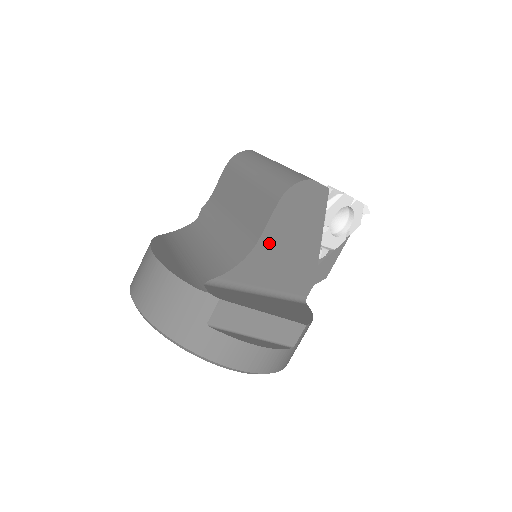
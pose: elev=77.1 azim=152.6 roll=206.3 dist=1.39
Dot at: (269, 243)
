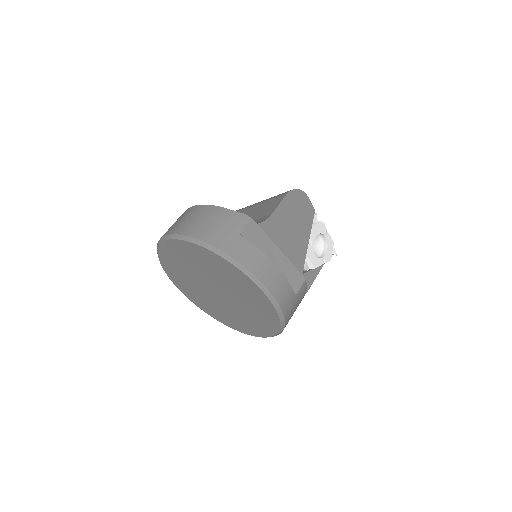
Dot at: (277, 223)
